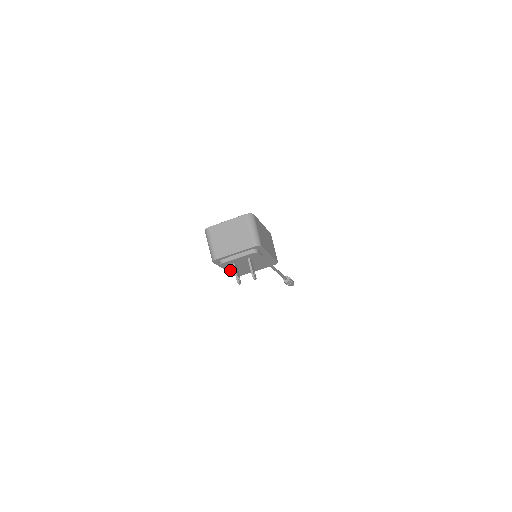
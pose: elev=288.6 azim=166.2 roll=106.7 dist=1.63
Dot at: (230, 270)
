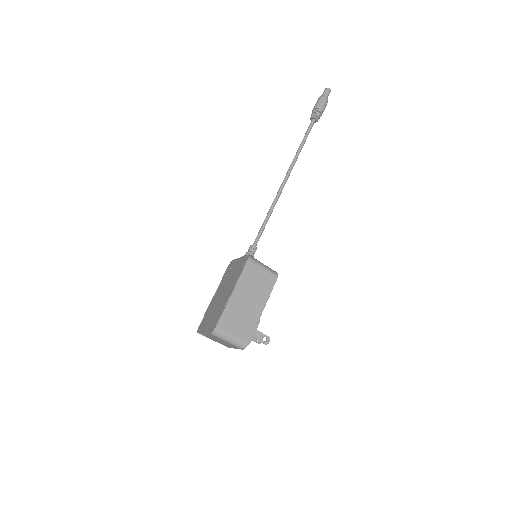
Dot at: occluded
